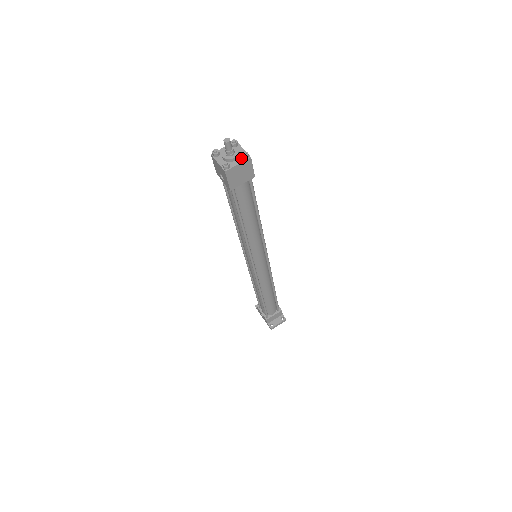
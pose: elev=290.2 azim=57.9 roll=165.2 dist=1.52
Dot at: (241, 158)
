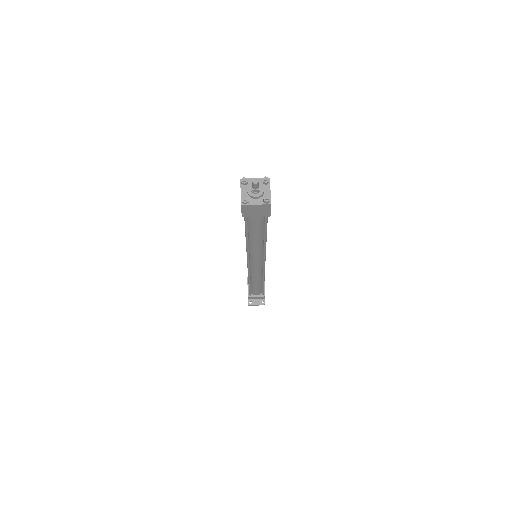
Dot at: (262, 199)
